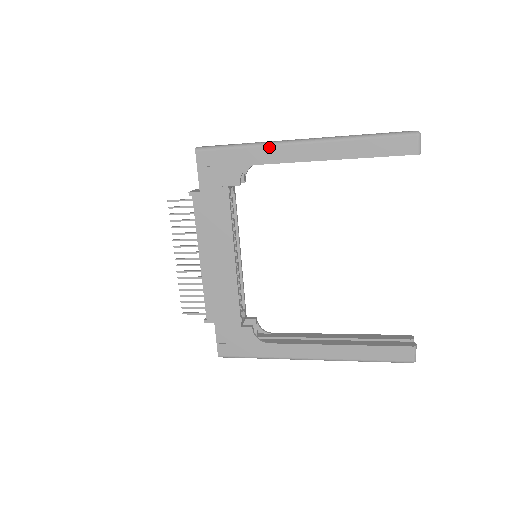
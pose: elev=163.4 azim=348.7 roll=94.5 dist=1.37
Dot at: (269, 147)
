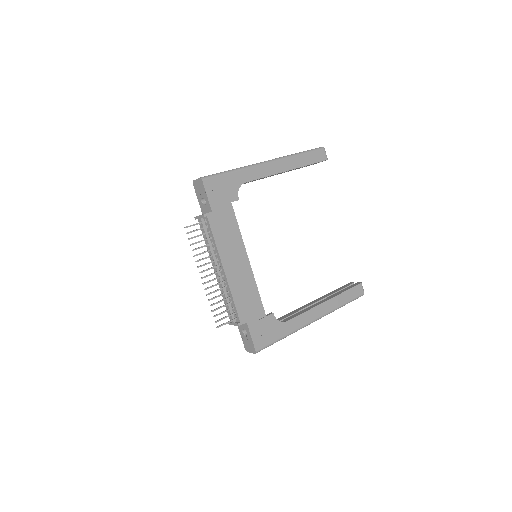
Dot at: (251, 168)
